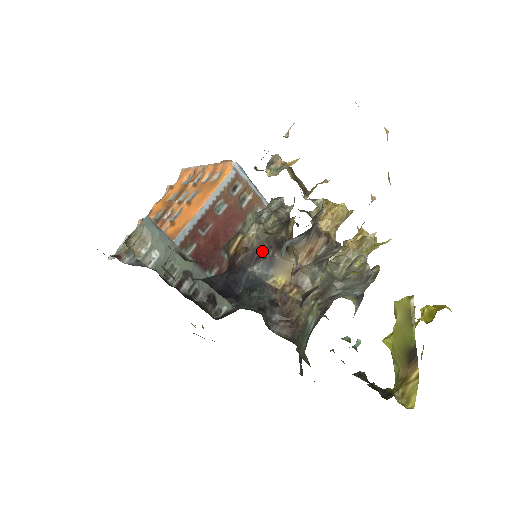
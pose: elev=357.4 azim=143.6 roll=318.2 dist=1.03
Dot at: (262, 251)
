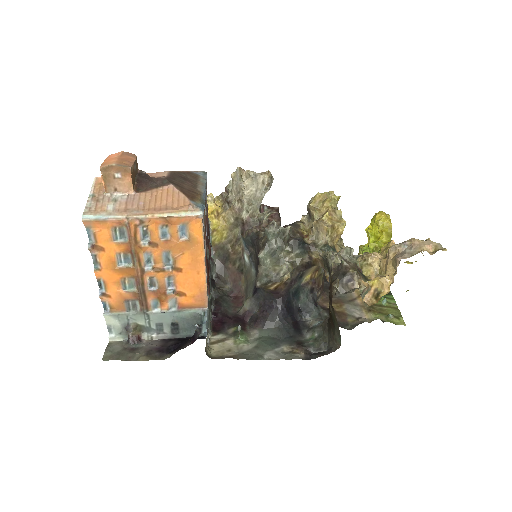
Dot at: (296, 277)
